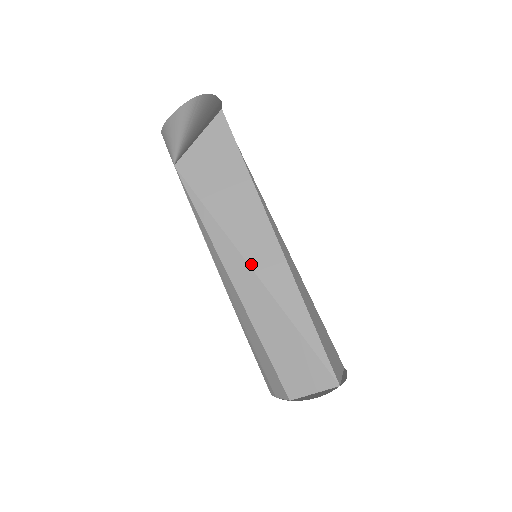
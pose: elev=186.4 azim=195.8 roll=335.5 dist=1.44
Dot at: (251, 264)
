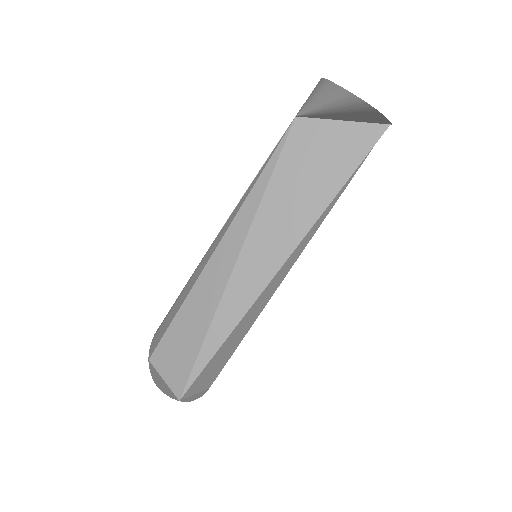
Dot at: (239, 260)
